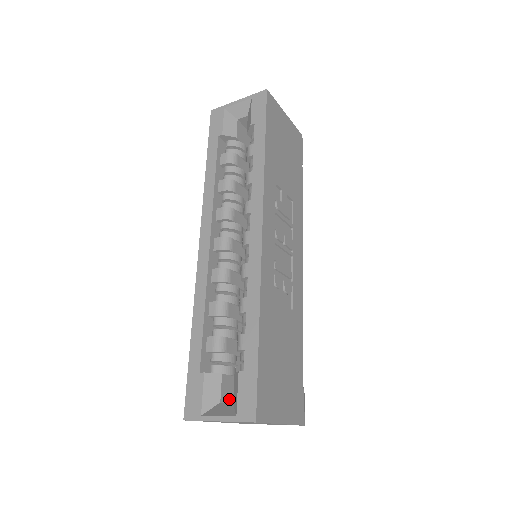
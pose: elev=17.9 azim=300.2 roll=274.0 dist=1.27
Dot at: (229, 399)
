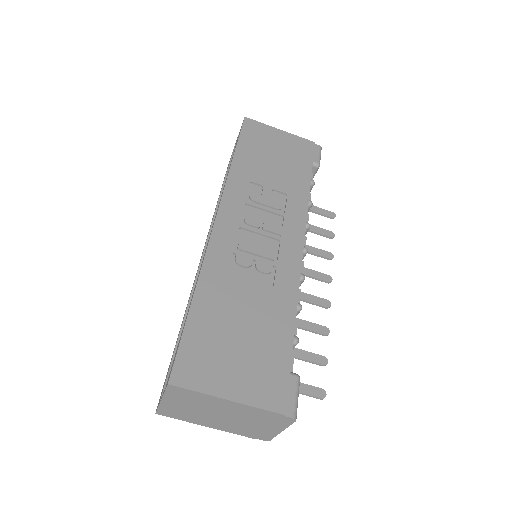
Dot at: occluded
